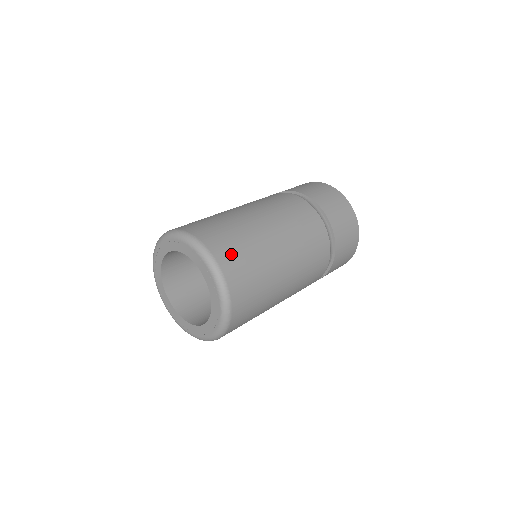
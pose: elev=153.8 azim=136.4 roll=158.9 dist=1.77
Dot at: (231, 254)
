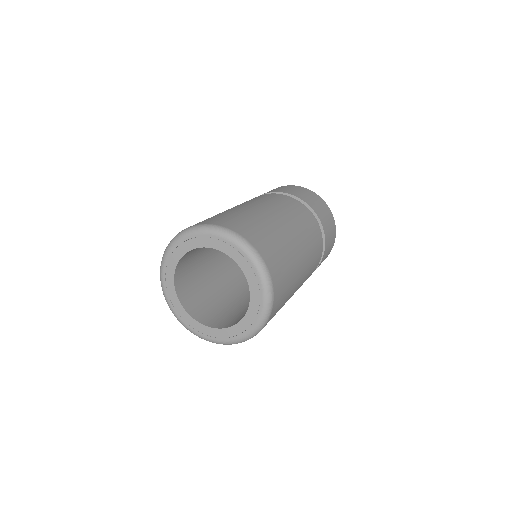
Dot at: (242, 225)
